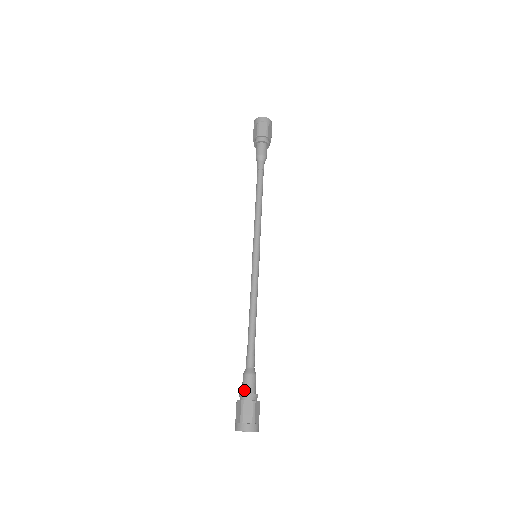
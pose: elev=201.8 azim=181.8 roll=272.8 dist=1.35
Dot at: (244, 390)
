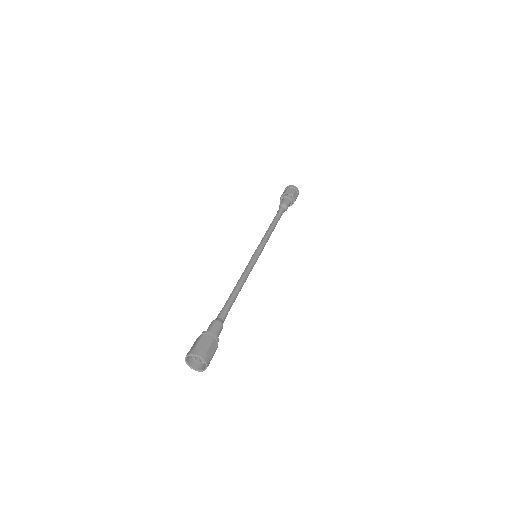
Dot at: (207, 330)
